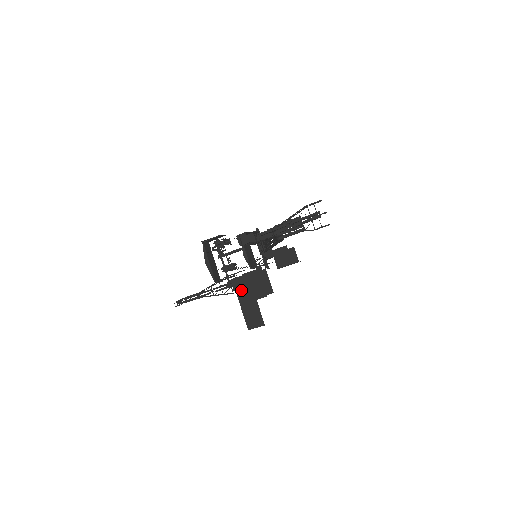
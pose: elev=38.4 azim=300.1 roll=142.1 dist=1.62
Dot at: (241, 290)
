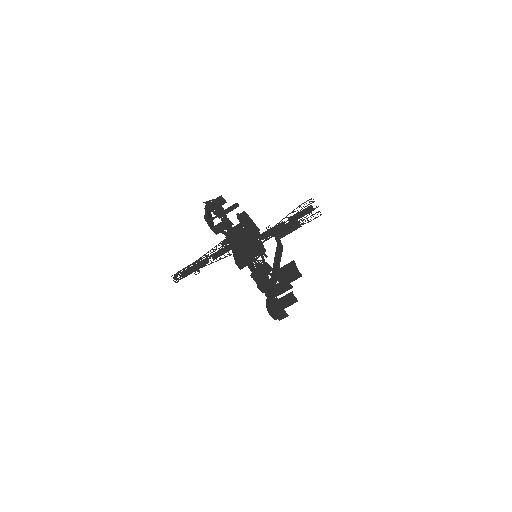
Dot at: (233, 236)
